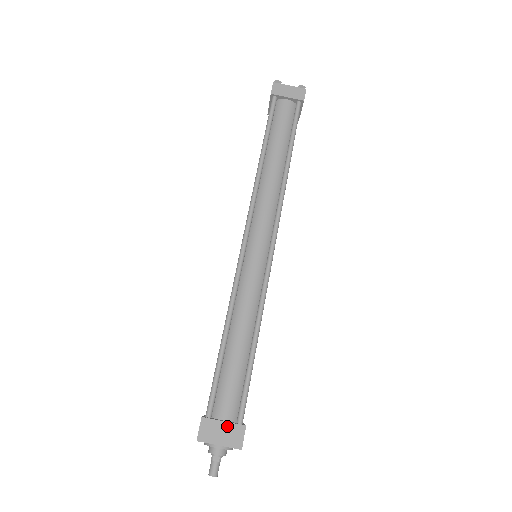
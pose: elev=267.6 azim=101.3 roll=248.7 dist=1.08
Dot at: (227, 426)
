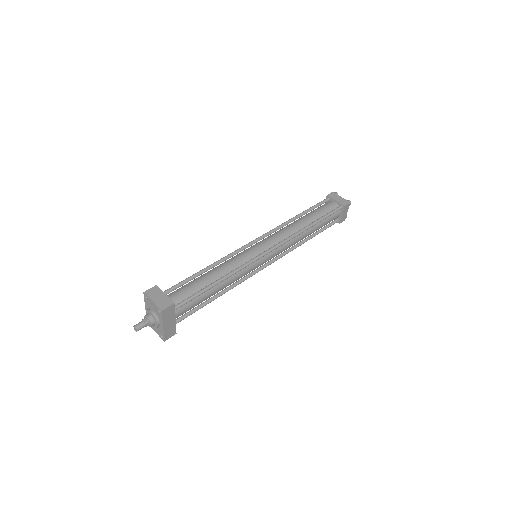
Dot at: (165, 297)
